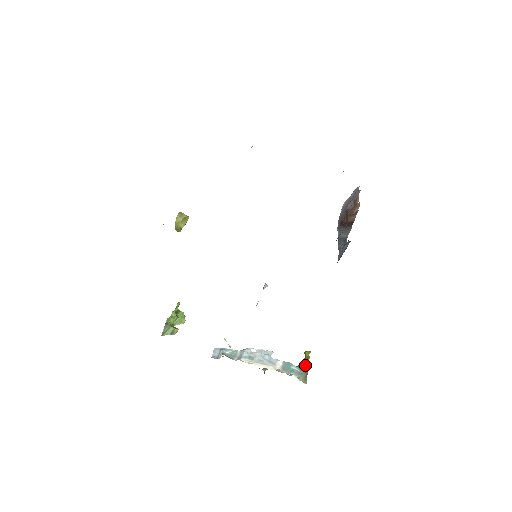
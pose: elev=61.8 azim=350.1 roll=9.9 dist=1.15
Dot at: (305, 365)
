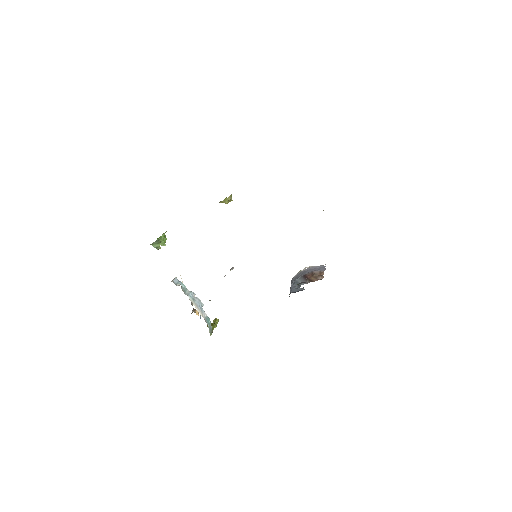
Dot at: (214, 326)
